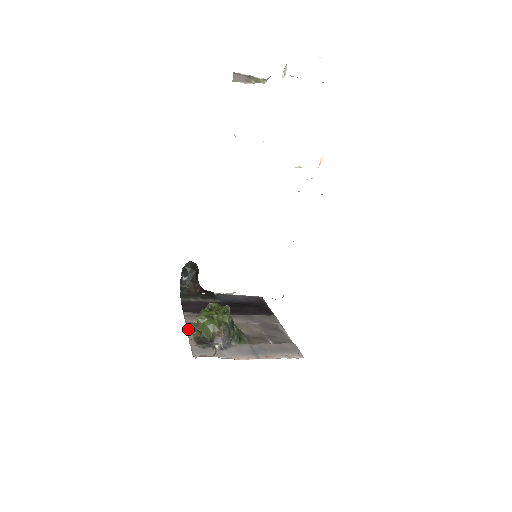
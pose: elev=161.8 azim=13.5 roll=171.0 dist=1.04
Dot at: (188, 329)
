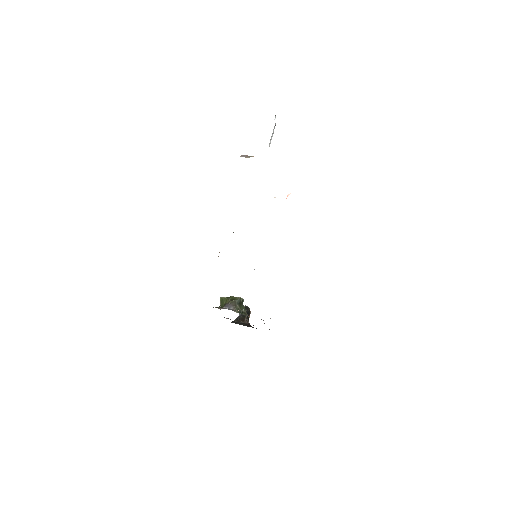
Dot at: occluded
